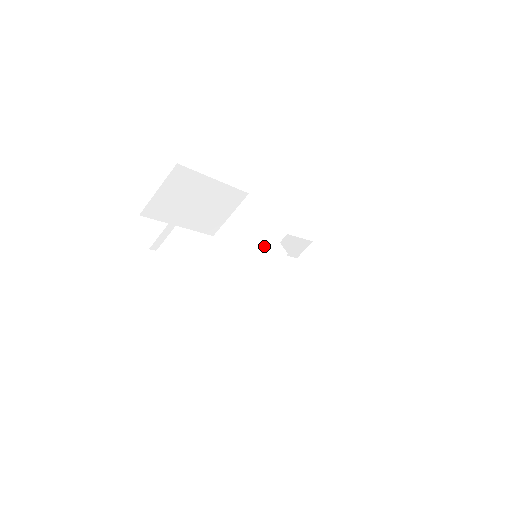
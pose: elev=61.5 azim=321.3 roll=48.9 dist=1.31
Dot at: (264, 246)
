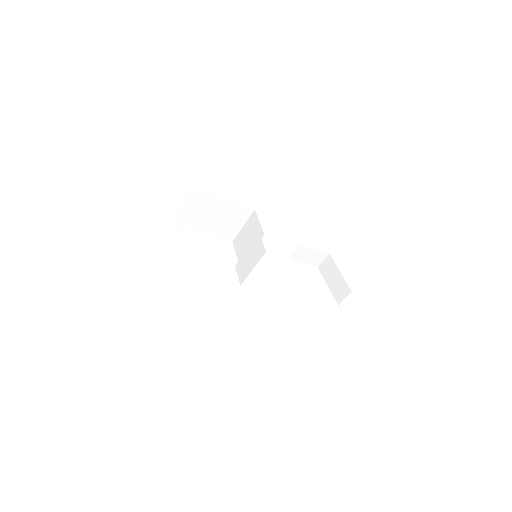
Dot at: (255, 247)
